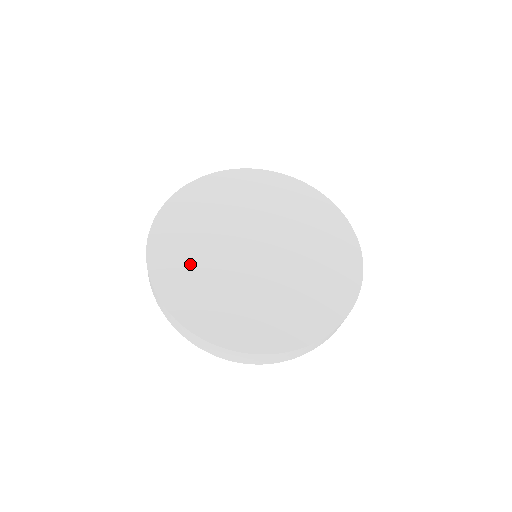
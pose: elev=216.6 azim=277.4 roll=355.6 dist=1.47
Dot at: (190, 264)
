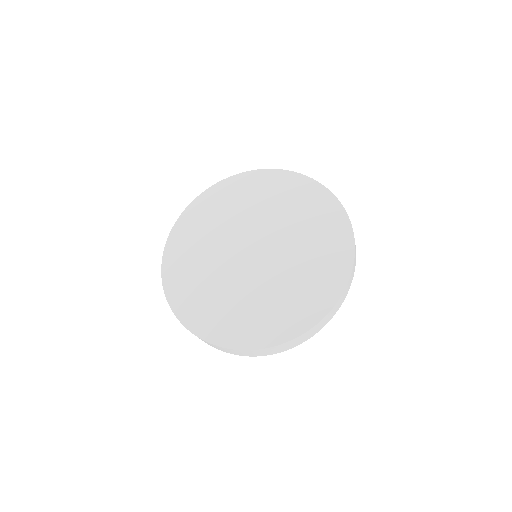
Dot at: (194, 266)
